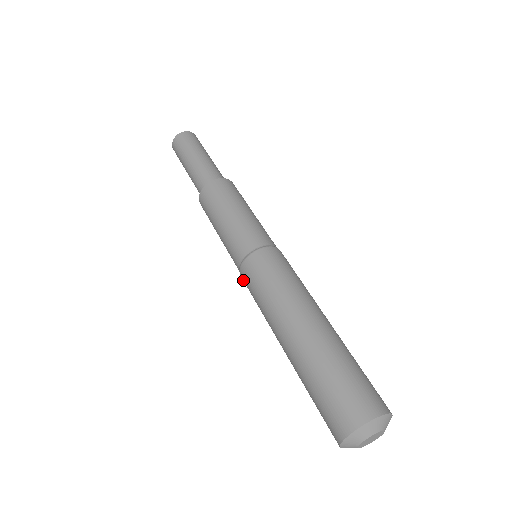
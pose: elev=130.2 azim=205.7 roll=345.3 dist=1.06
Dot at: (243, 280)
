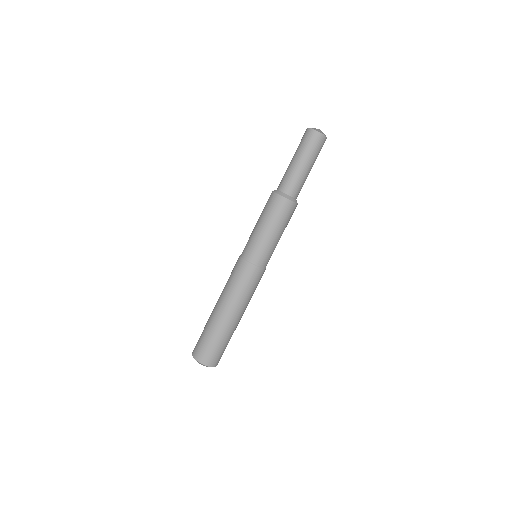
Dot at: occluded
